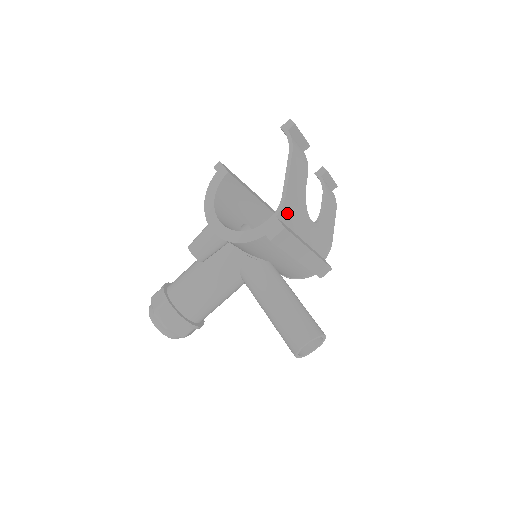
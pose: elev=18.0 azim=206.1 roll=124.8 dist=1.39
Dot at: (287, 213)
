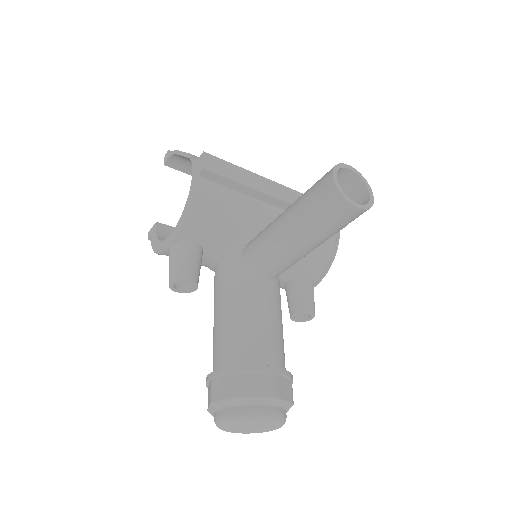
Dot at: occluded
